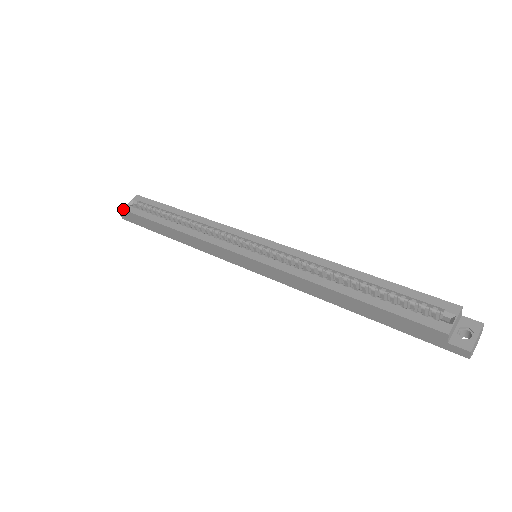
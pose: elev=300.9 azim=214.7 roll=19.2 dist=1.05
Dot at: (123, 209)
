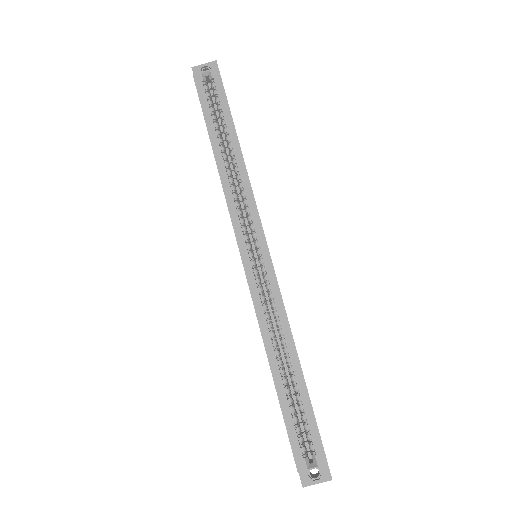
Dot at: (193, 76)
